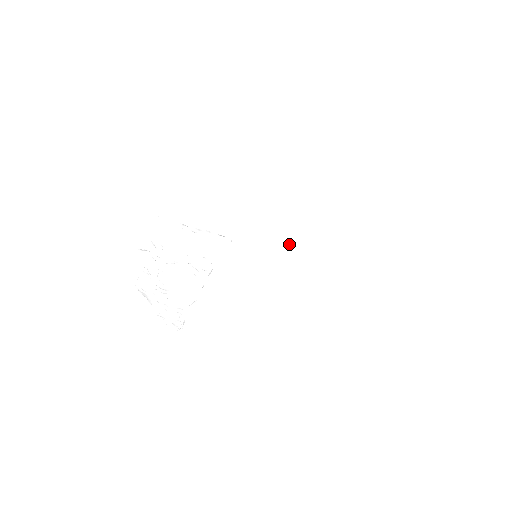
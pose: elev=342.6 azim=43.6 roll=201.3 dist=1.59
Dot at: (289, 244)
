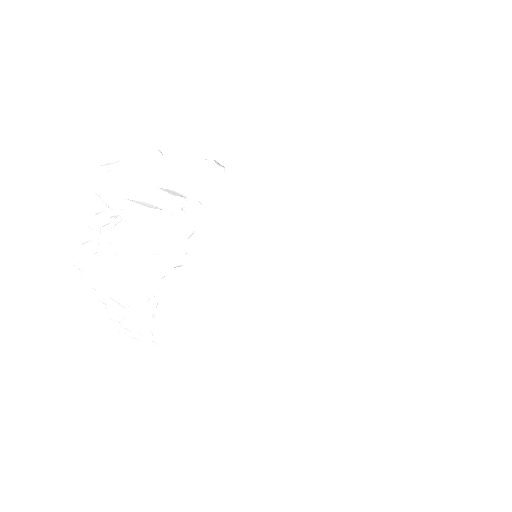
Dot at: (301, 224)
